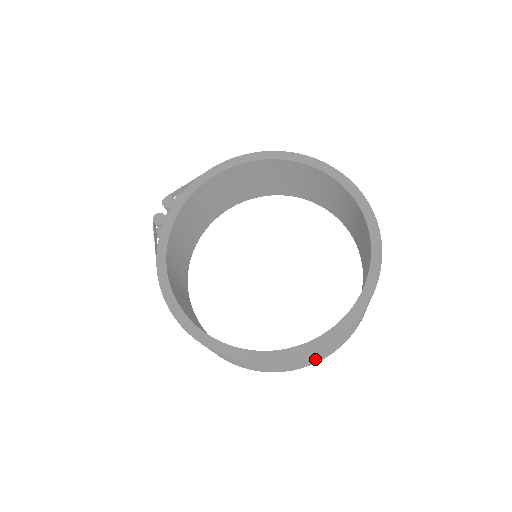
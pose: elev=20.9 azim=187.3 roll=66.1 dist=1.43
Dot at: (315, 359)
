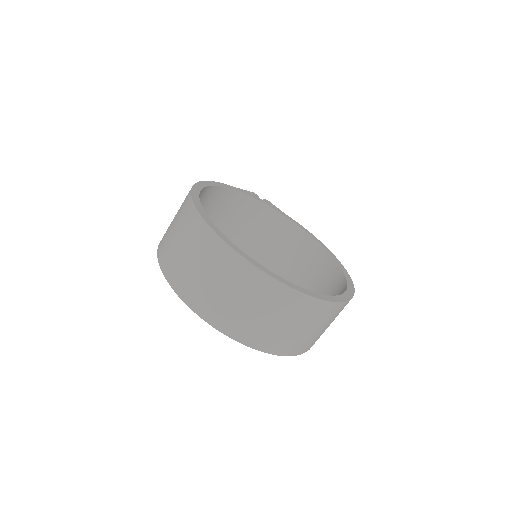
Dot at: (198, 282)
